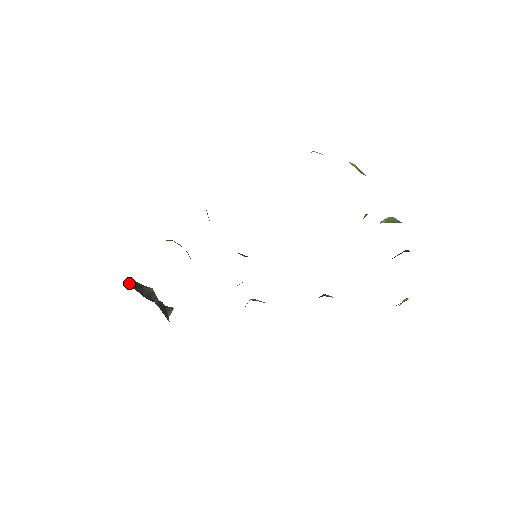
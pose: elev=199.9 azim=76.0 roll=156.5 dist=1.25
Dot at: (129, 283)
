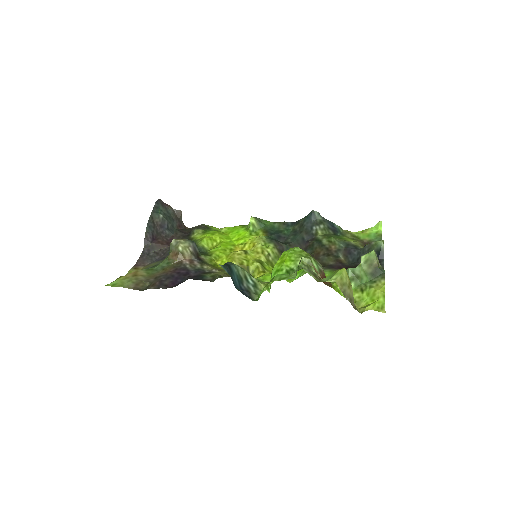
Dot at: (147, 239)
